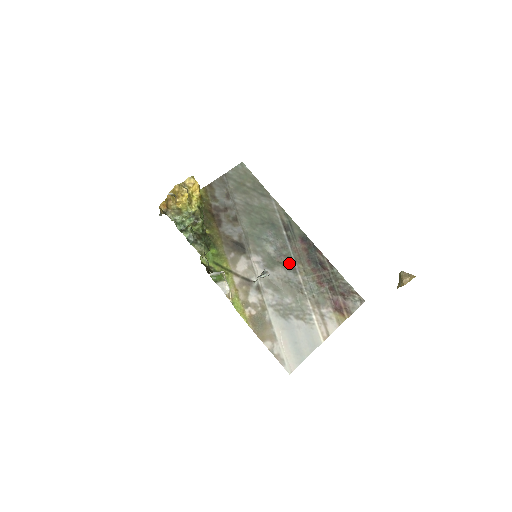
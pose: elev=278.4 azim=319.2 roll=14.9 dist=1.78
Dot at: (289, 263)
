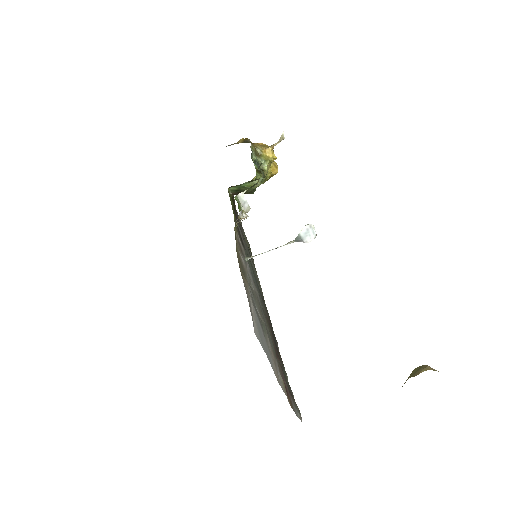
Dot at: occluded
